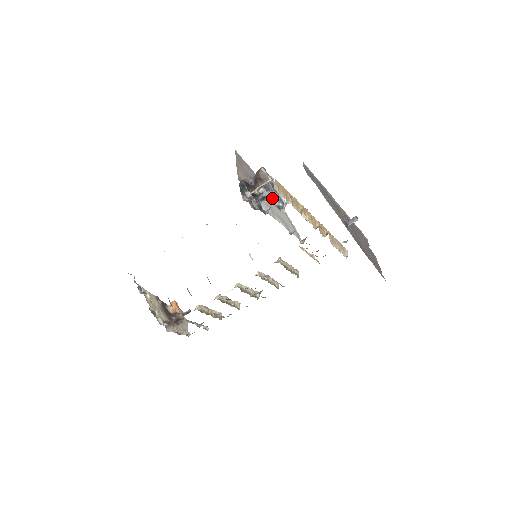
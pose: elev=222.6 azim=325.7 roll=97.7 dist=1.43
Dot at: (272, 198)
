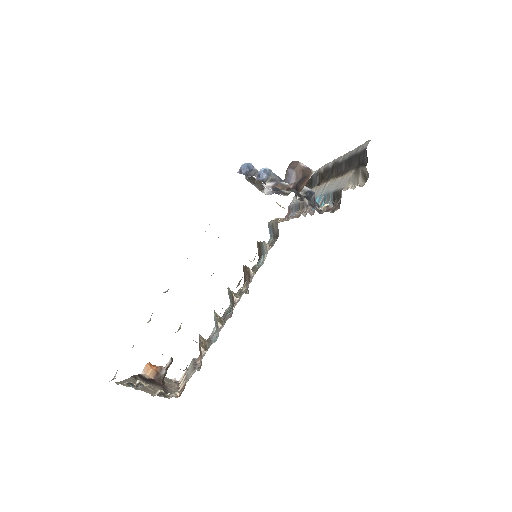
Dot at: occluded
